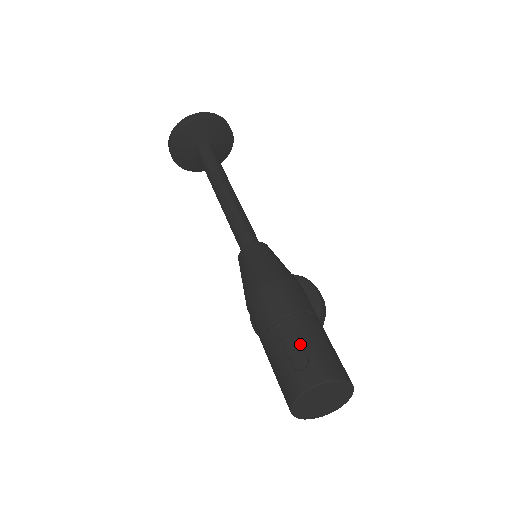
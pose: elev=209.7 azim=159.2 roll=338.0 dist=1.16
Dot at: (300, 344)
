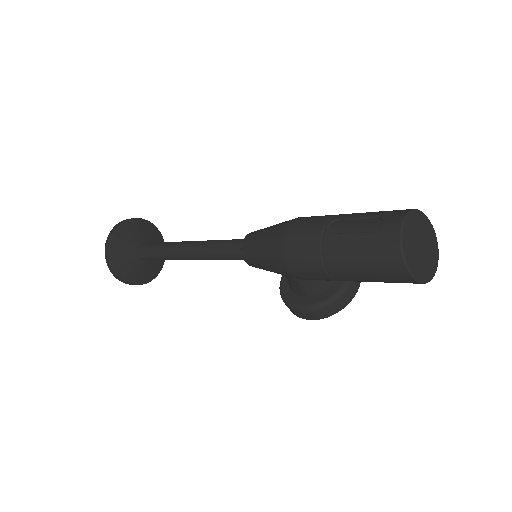
Dot at: (359, 220)
